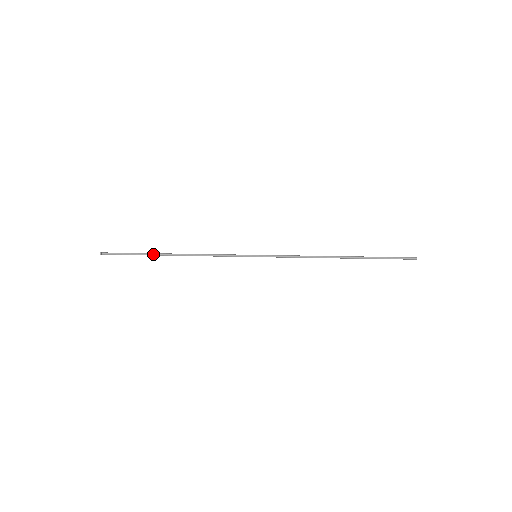
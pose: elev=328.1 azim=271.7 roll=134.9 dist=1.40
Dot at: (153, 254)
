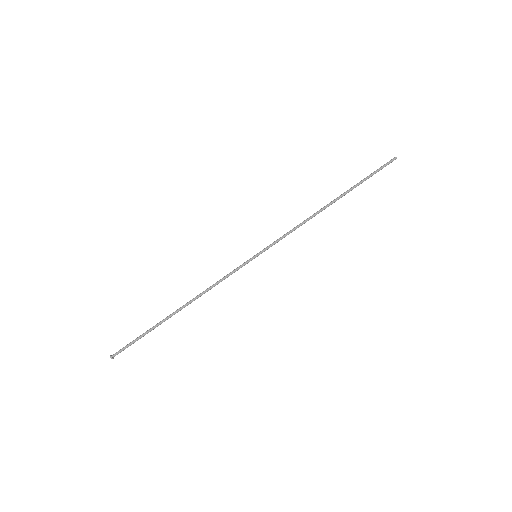
Dot at: occluded
